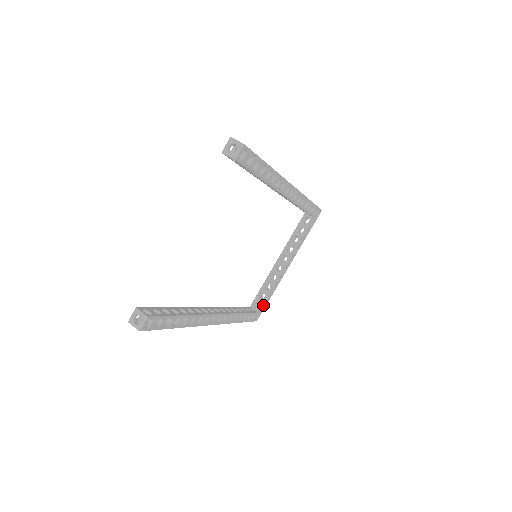
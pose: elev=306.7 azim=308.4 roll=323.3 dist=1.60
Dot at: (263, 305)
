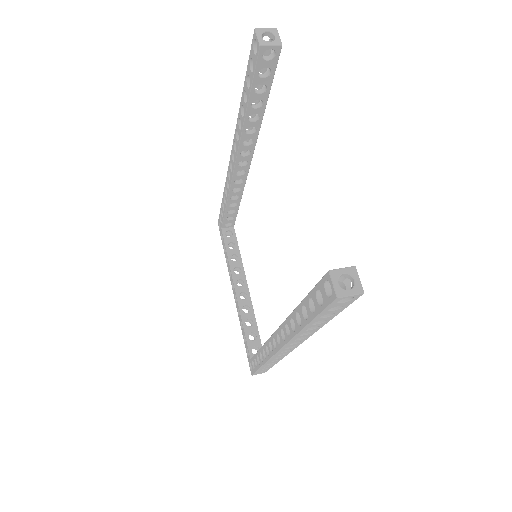
Dot at: (260, 346)
